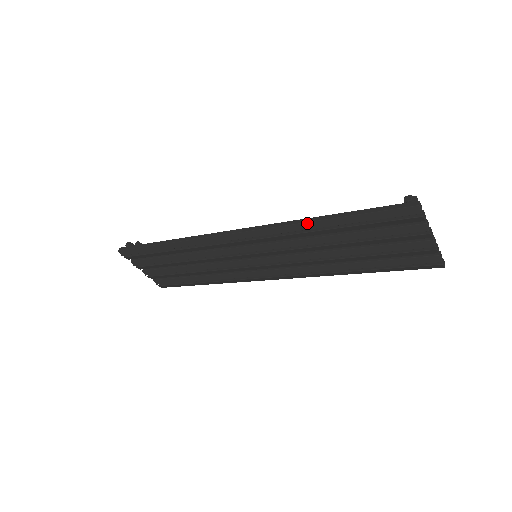
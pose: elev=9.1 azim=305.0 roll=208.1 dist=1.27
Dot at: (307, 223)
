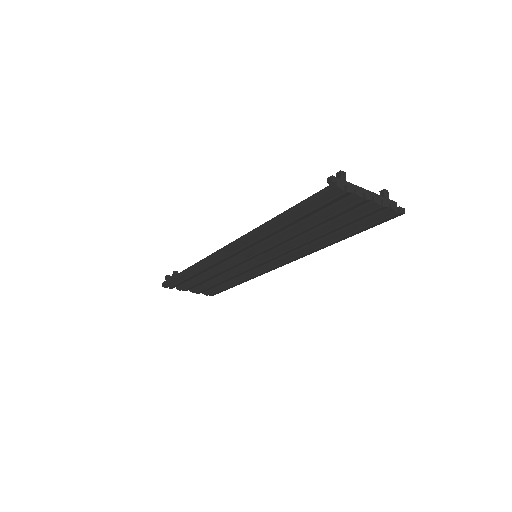
Dot at: (268, 226)
